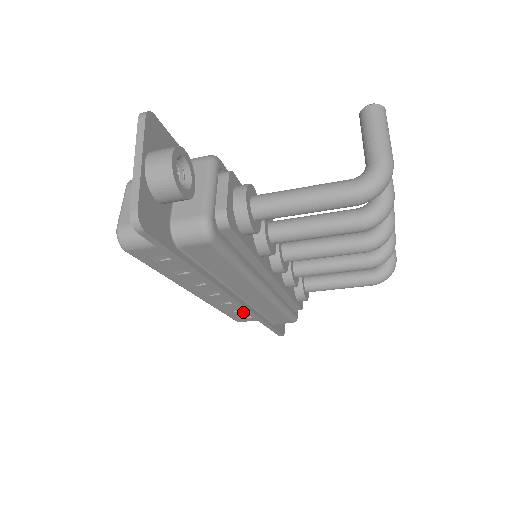
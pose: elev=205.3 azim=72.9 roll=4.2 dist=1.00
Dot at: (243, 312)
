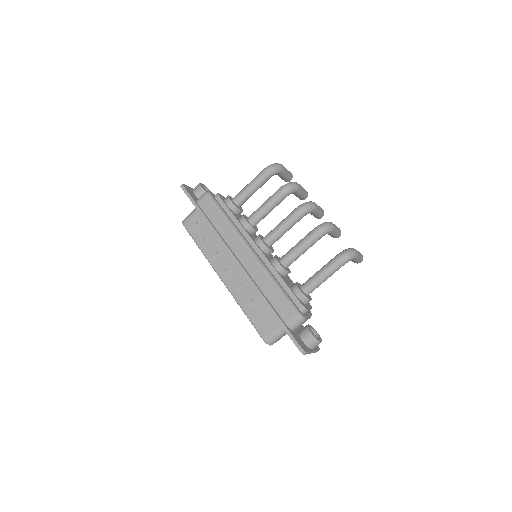
Dot at: (258, 308)
